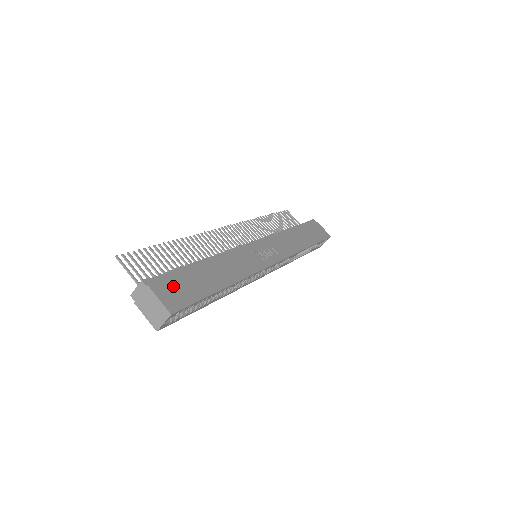
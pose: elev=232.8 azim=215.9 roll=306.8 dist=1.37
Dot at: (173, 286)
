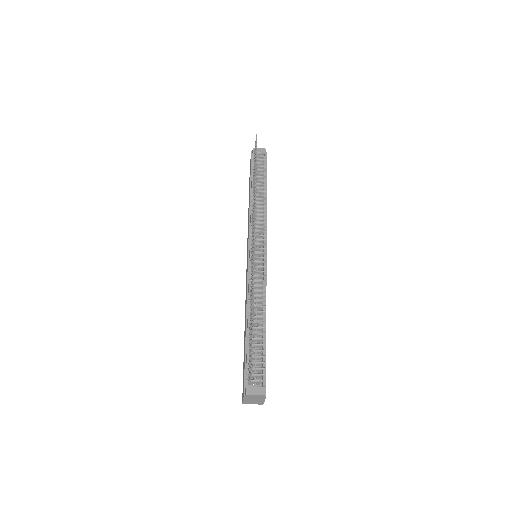
Dot at: occluded
